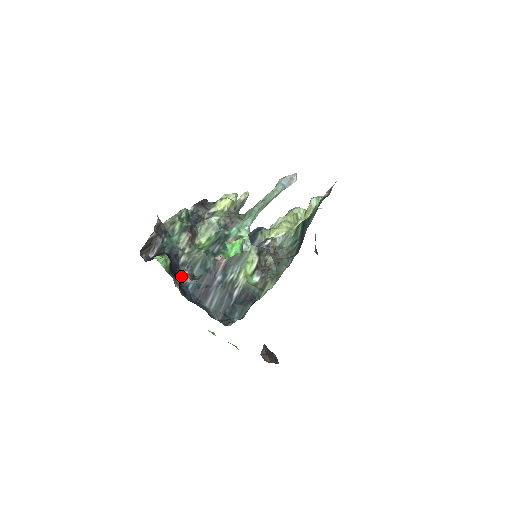
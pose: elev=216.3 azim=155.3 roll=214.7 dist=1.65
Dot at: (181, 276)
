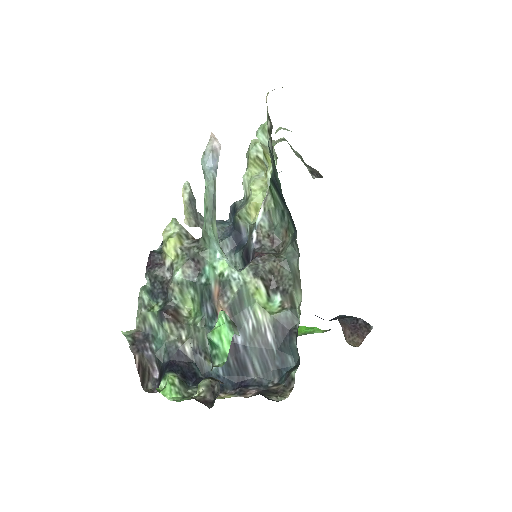
Dot at: (202, 368)
